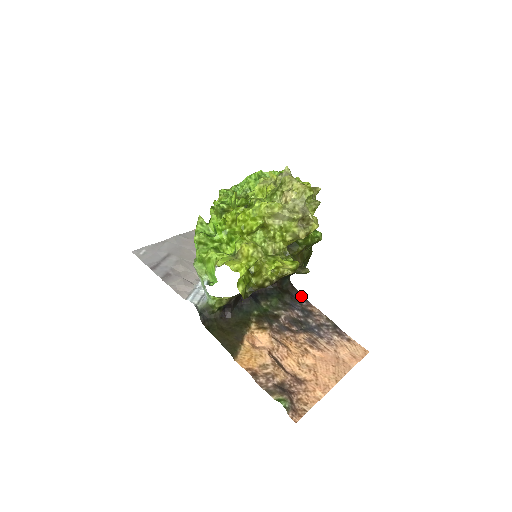
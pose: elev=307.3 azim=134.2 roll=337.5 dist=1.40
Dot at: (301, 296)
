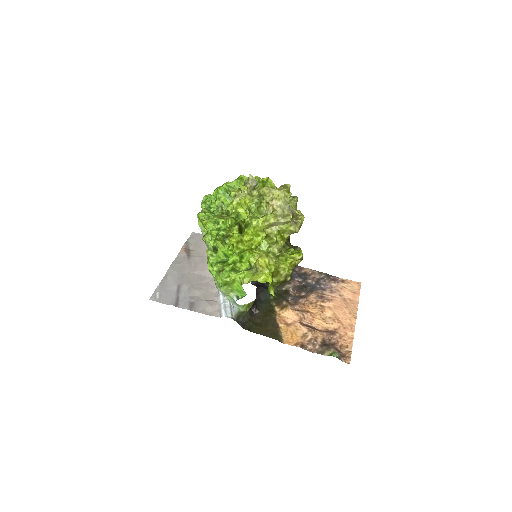
Dot at: occluded
